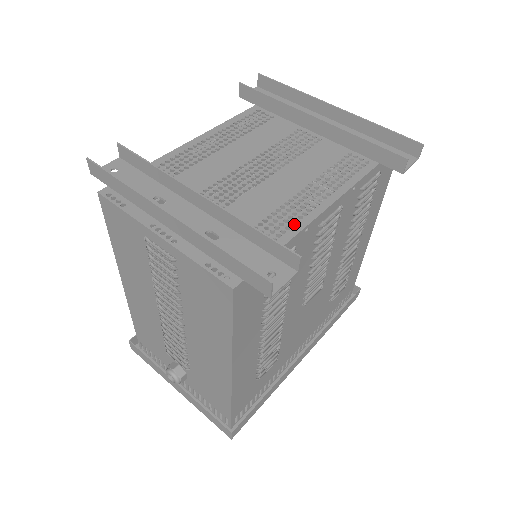
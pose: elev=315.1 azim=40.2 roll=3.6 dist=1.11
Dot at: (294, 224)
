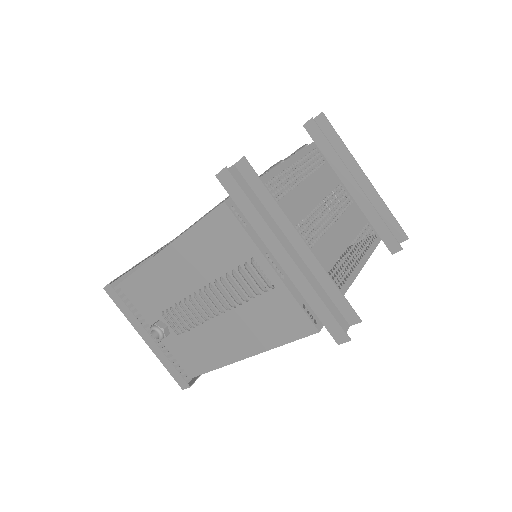
Dot at: occluded
